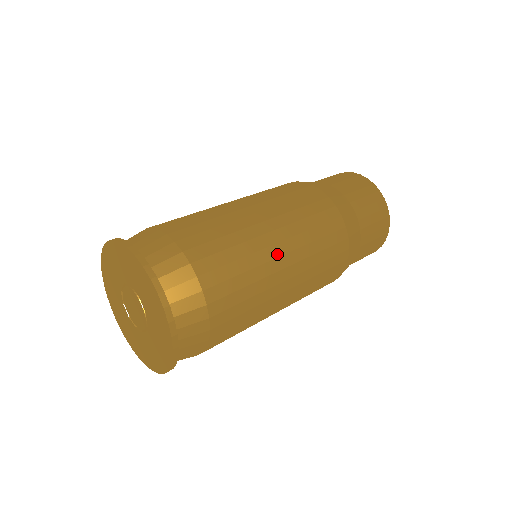
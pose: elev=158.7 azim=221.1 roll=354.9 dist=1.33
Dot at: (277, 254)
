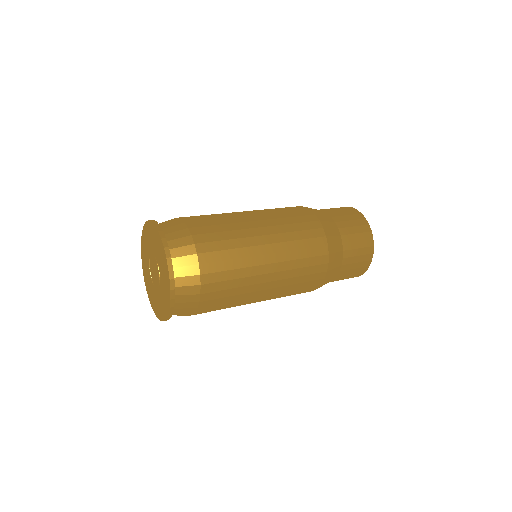
Dot at: (264, 281)
